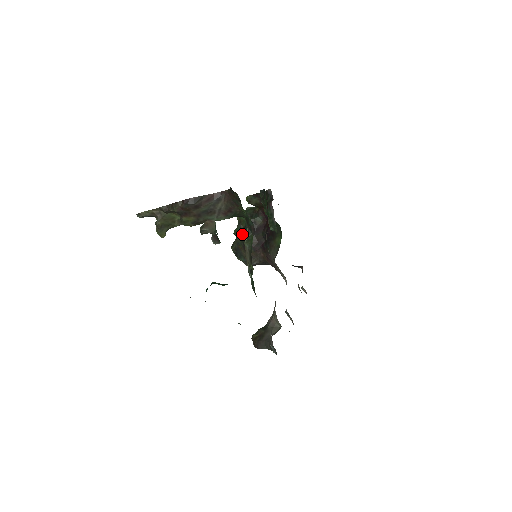
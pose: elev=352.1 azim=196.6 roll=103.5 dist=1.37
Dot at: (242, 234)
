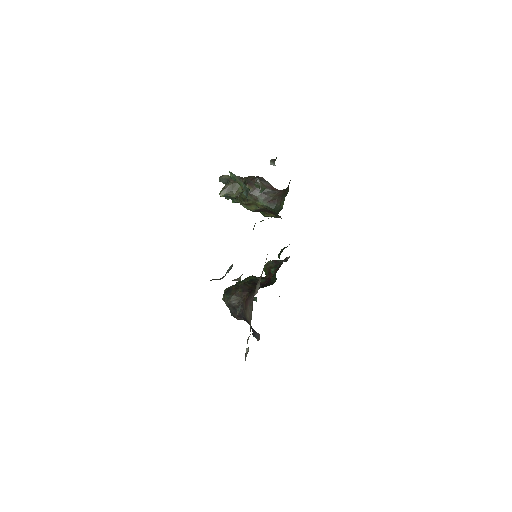
Dot at: occluded
